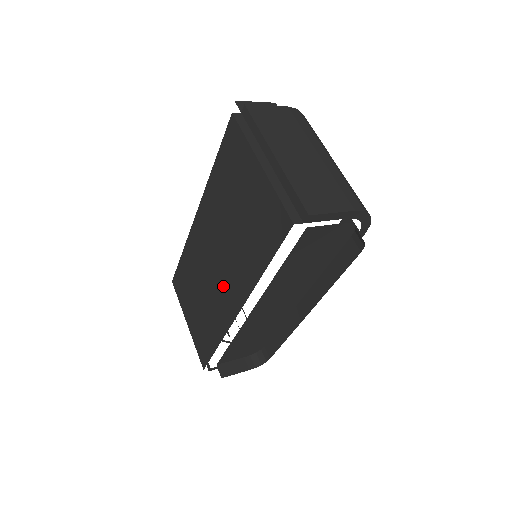
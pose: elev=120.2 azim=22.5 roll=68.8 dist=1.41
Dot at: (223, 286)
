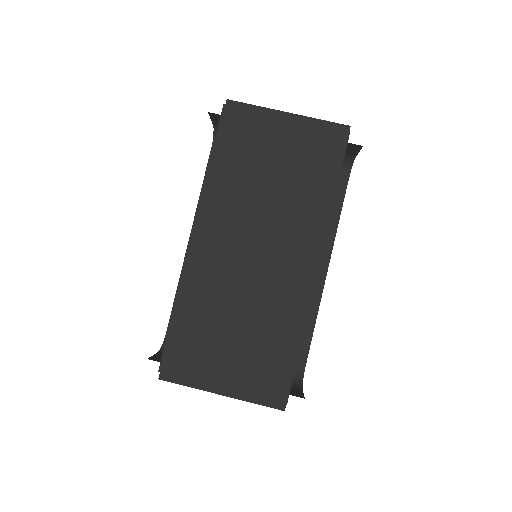
Dot at: (281, 263)
